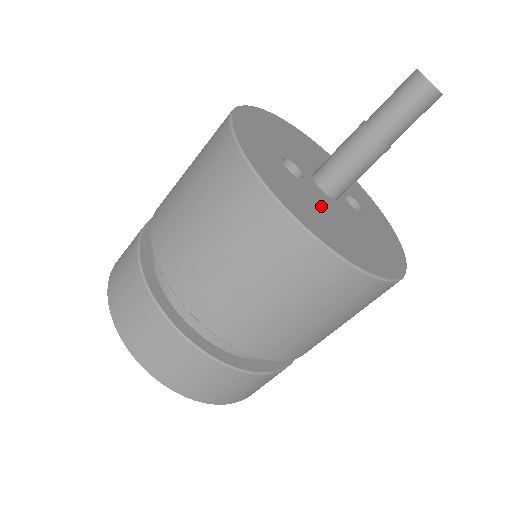
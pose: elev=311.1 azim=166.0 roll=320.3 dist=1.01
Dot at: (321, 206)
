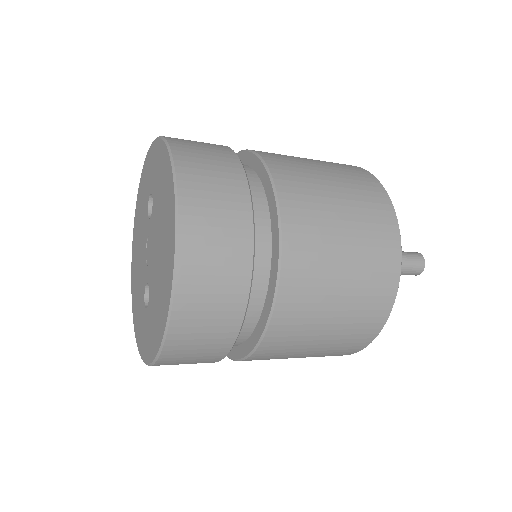
Dot at: occluded
